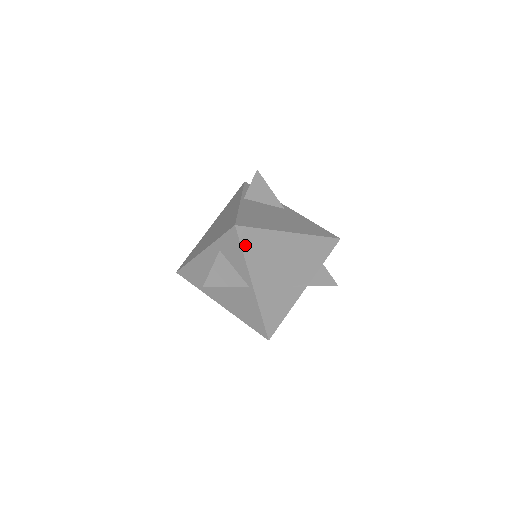
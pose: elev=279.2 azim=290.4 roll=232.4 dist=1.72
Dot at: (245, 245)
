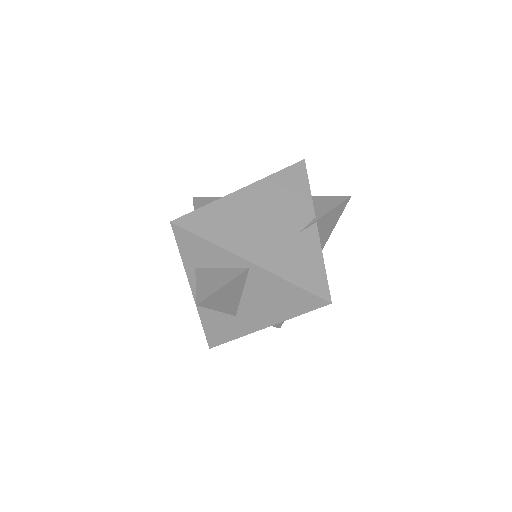
Dot at: (200, 231)
